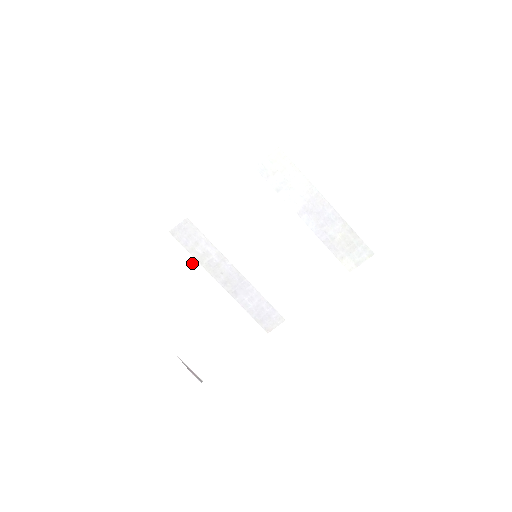
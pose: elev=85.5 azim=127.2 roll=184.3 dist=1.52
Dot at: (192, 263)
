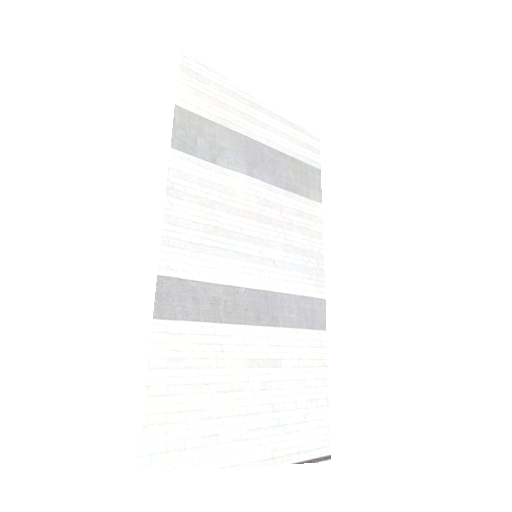
Dot at: (212, 331)
